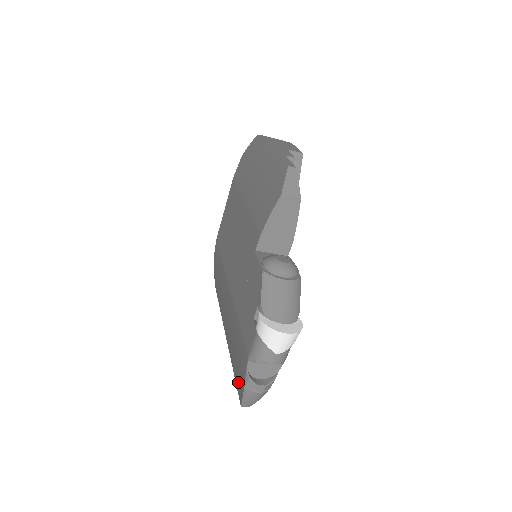
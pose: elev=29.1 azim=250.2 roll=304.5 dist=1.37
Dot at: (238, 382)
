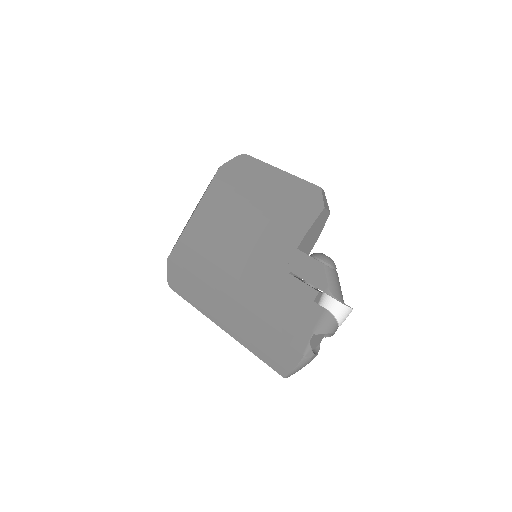
Dot at: (278, 358)
